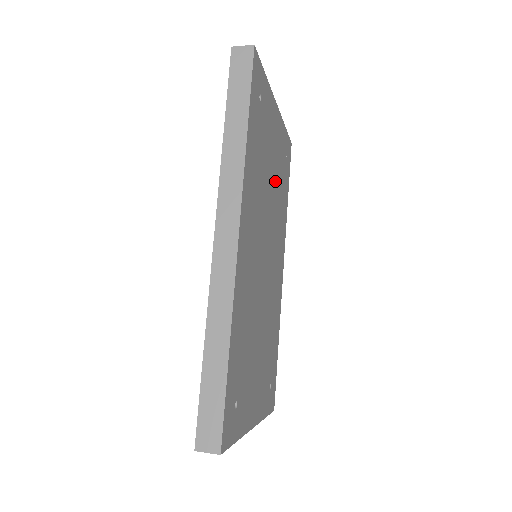
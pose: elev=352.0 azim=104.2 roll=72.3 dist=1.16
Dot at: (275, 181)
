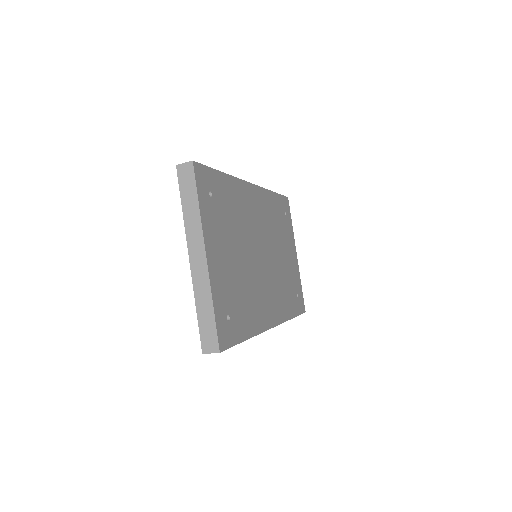
Dot at: (284, 267)
